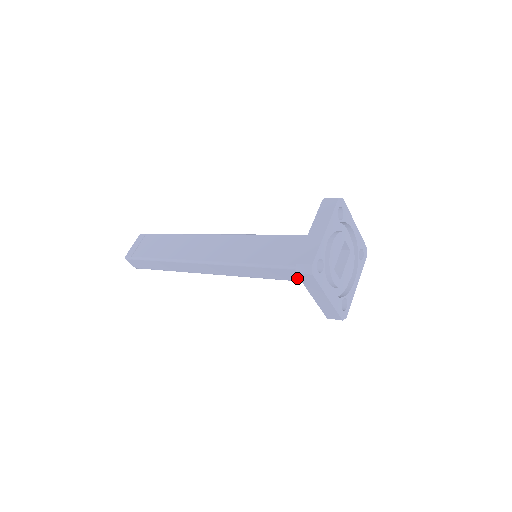
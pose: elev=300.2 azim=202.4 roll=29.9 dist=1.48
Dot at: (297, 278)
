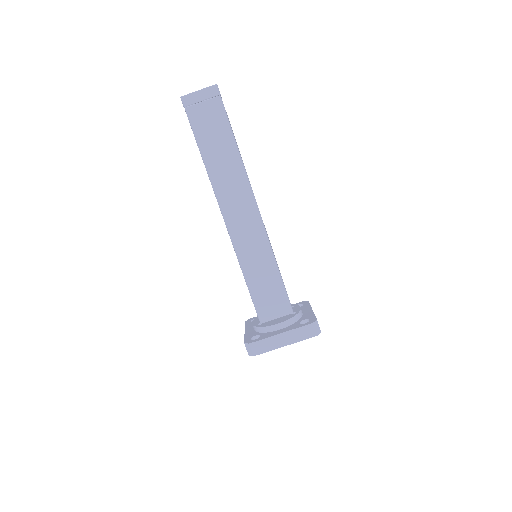
Dot at: occluded
